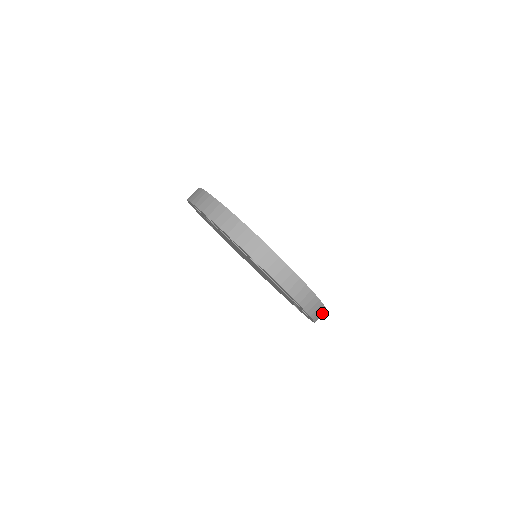
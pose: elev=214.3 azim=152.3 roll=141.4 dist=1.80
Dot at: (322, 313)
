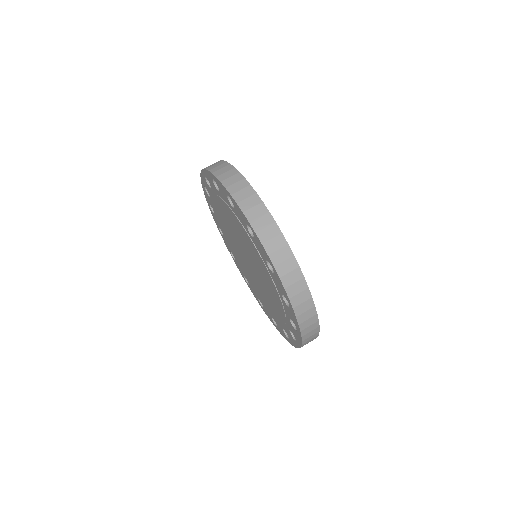
Dot at: occluded
